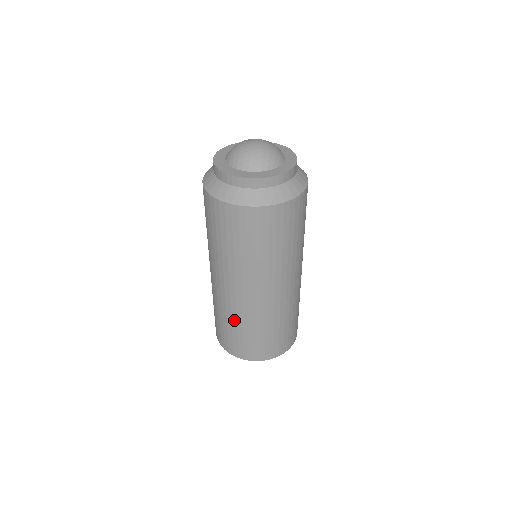
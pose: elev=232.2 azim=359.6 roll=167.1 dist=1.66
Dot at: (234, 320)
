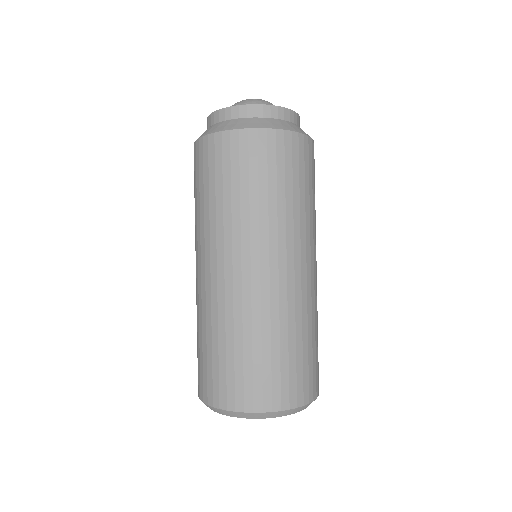
Dot at: (222, 328)
